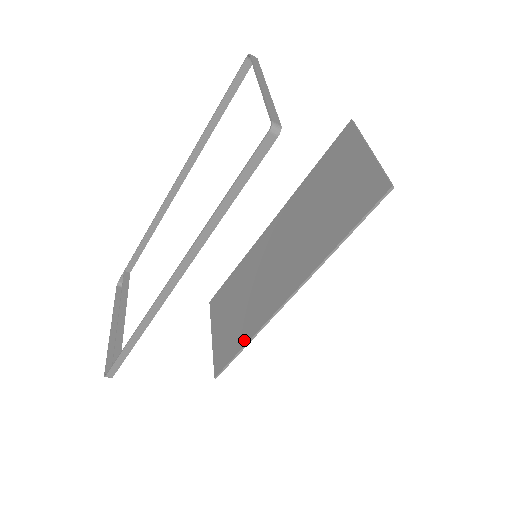
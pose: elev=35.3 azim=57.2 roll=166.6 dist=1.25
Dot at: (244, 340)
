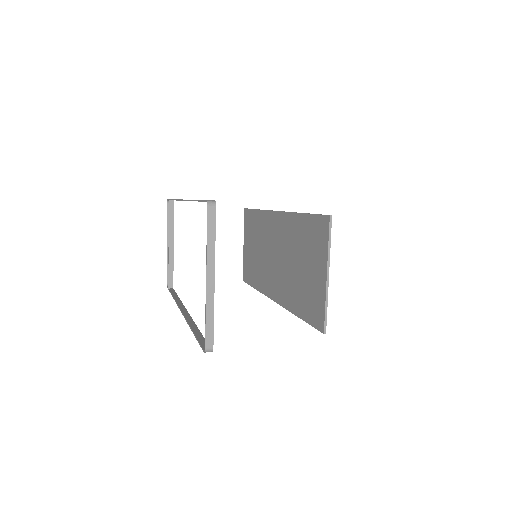
Dot at: (255, 285)
